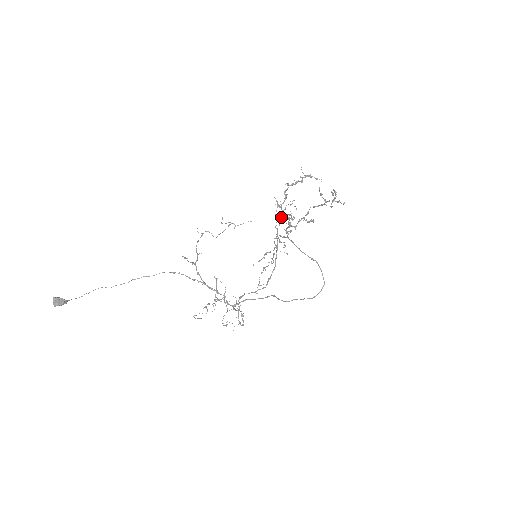
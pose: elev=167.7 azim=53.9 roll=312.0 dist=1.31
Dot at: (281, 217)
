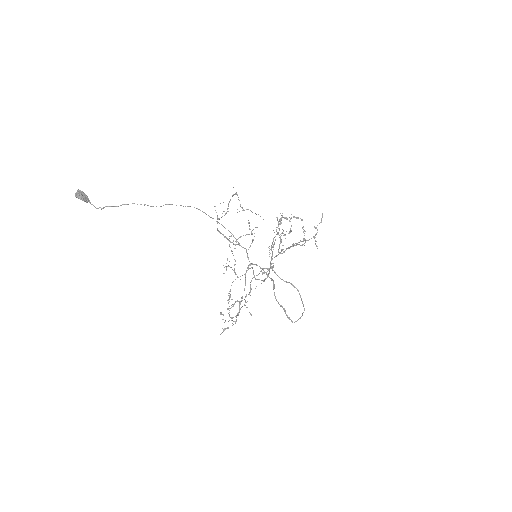
Dot at: occluded
